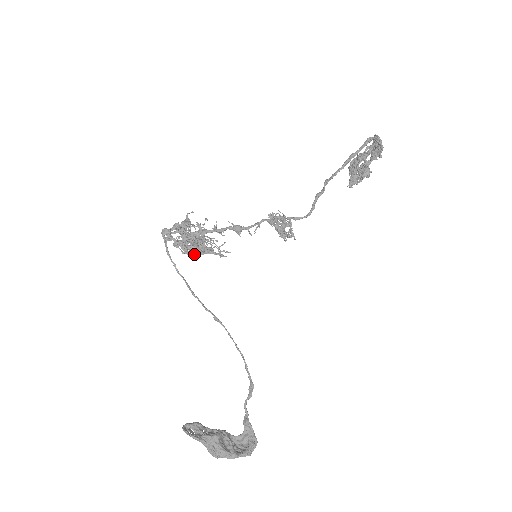
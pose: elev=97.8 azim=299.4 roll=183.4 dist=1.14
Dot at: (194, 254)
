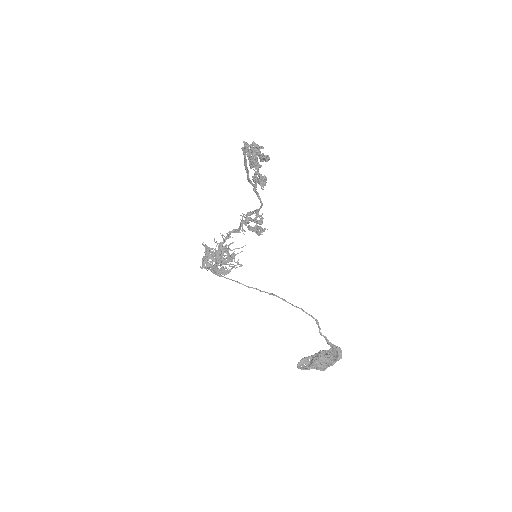
Dot at: occluded
